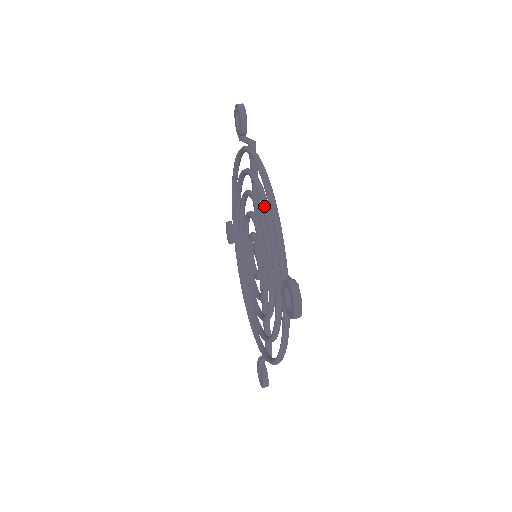
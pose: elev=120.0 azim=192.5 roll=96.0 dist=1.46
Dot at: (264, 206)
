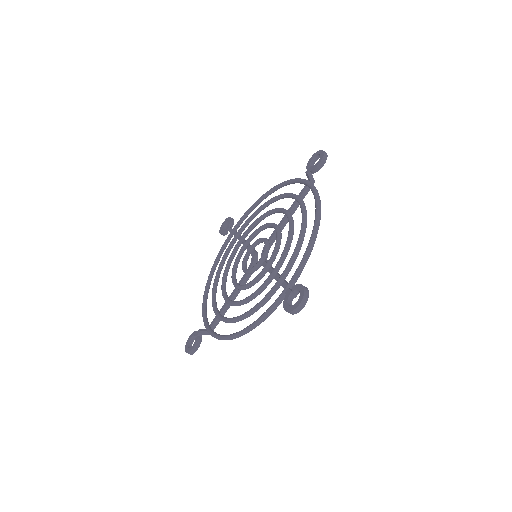
Dot at: (303, 228)
